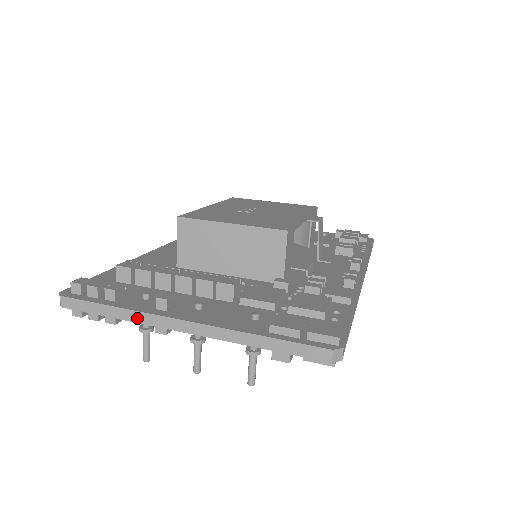
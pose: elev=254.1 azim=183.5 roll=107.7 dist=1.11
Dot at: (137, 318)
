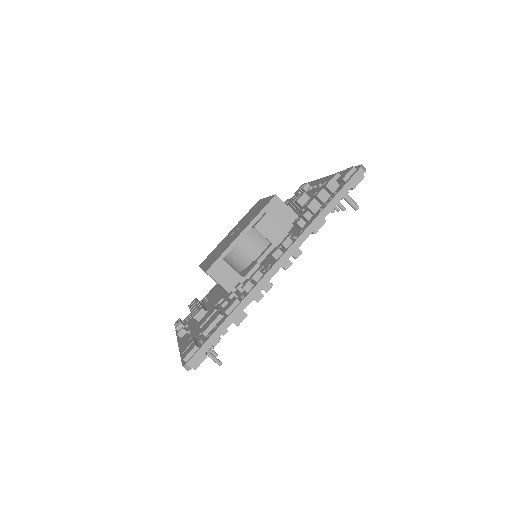
Dot at: occluded
